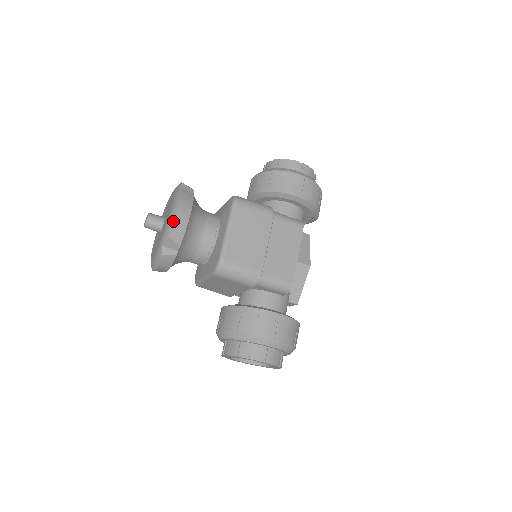
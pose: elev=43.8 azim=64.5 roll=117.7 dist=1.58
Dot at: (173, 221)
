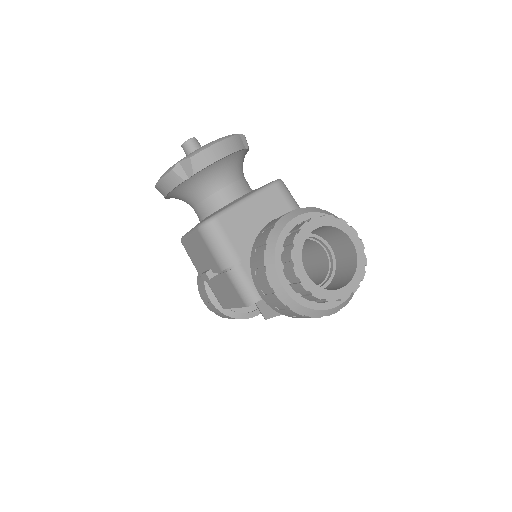
Dot at: occluded
